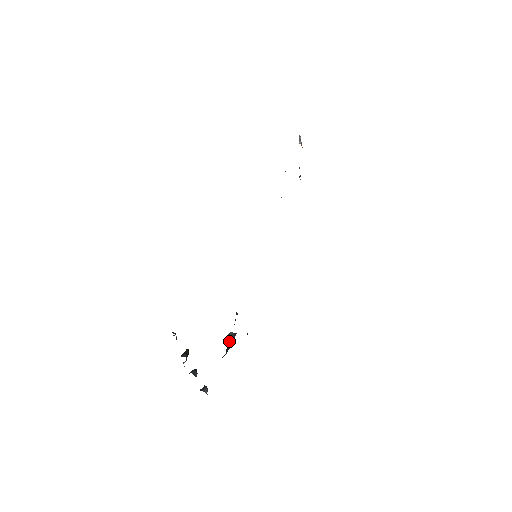
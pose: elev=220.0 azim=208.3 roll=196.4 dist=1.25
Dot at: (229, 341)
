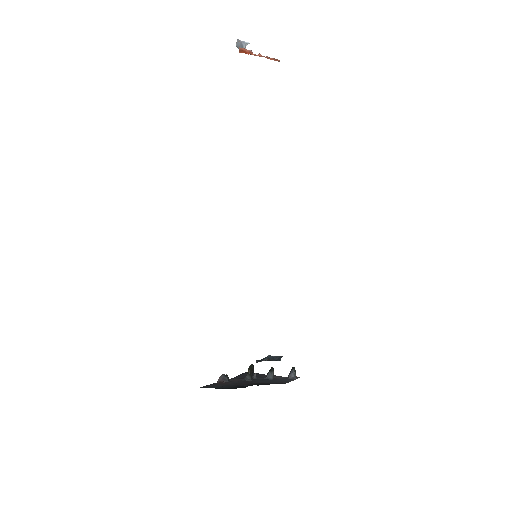
Dot at: occluded
